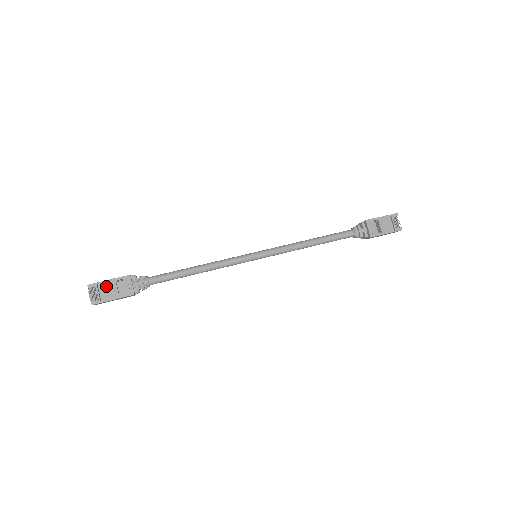
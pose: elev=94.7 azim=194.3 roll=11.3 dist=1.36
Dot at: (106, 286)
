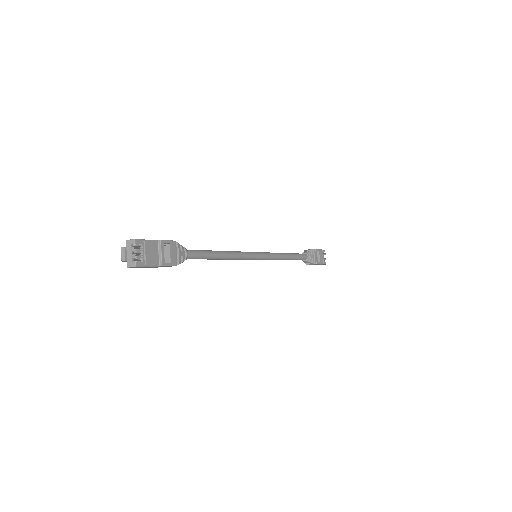
Dot at: (152, 247)
